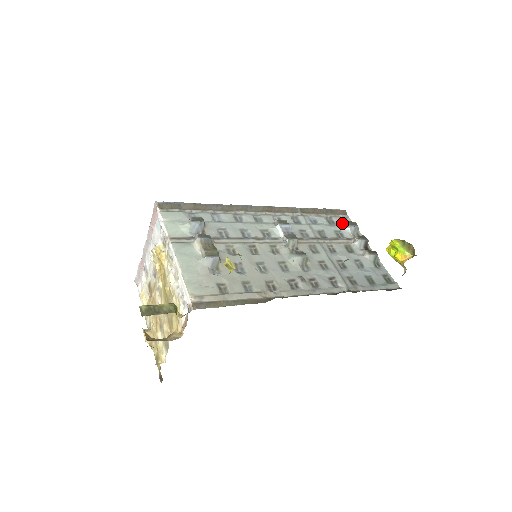
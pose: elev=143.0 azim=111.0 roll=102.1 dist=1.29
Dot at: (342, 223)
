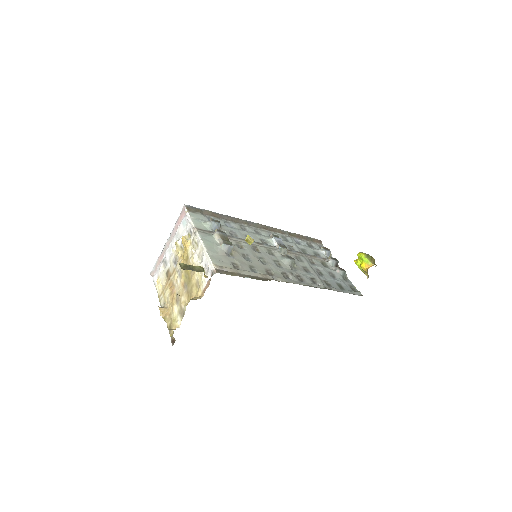
Dot at: (319, 248)
